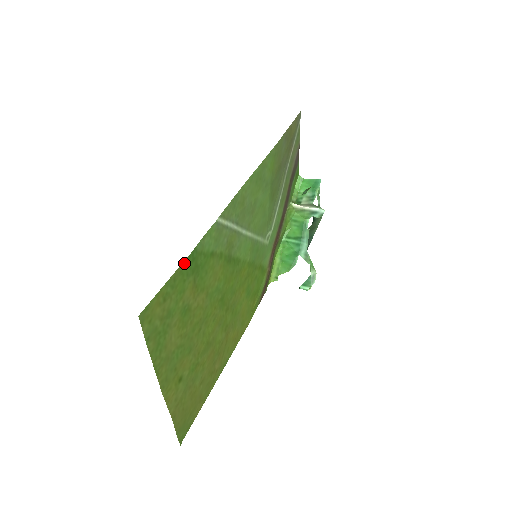
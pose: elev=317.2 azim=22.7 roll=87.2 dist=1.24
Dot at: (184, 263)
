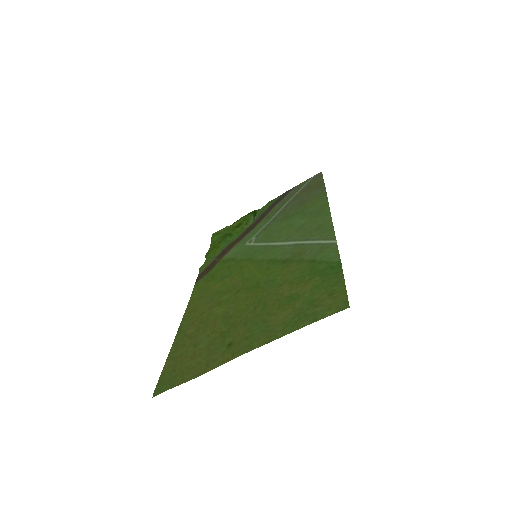
Dot at: (340, 271)
